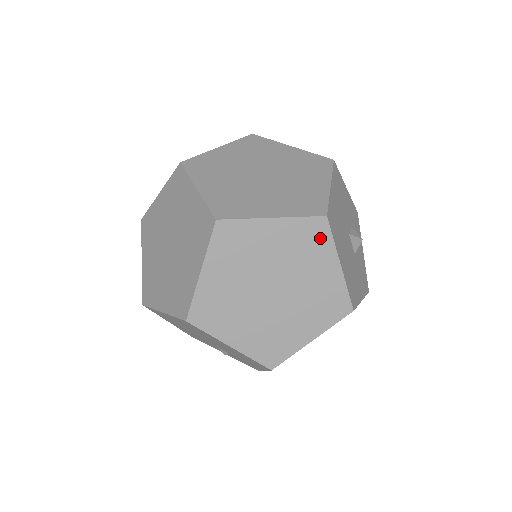
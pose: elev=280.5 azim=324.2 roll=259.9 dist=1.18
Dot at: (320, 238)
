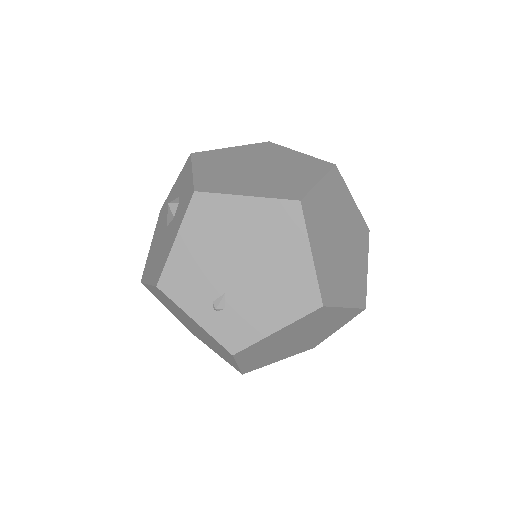
Dot at: (365, 239)
